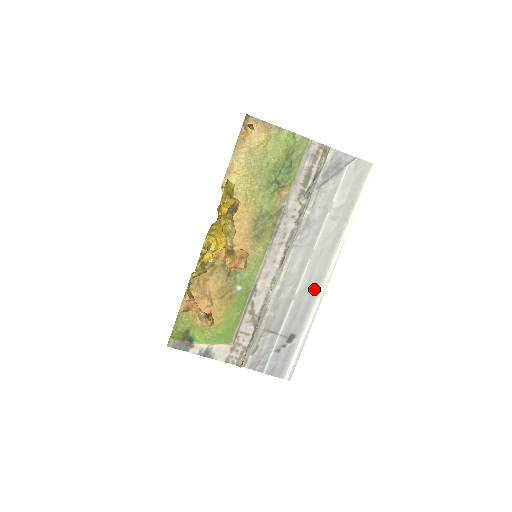
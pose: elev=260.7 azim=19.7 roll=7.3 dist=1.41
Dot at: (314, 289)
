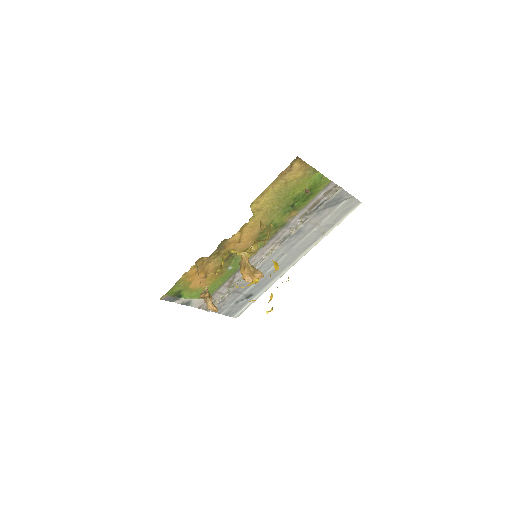
Dot at: (280, 271)
